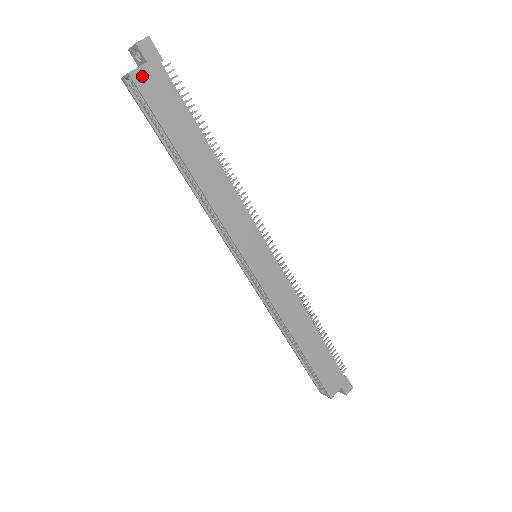
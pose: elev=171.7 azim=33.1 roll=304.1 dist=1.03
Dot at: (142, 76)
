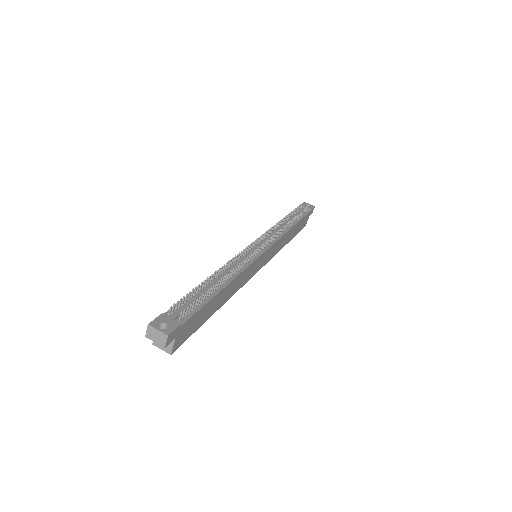
Dot at: (177, 343)
